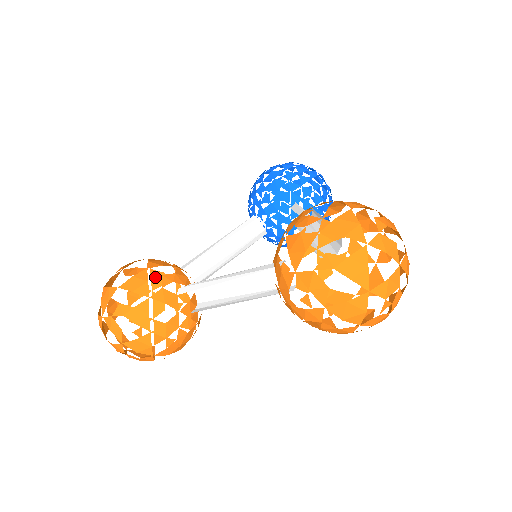
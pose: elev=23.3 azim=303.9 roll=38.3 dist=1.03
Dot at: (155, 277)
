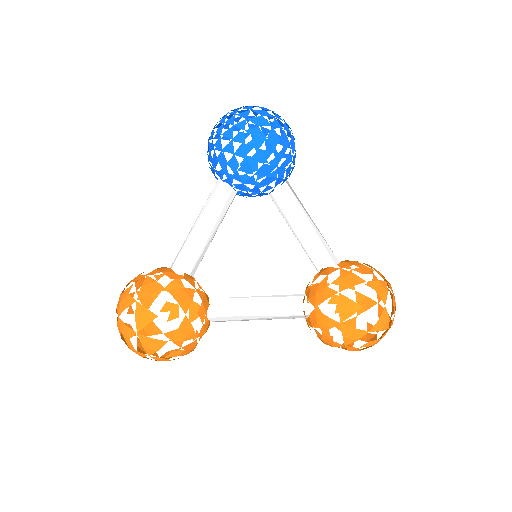
Dot at: occluded
